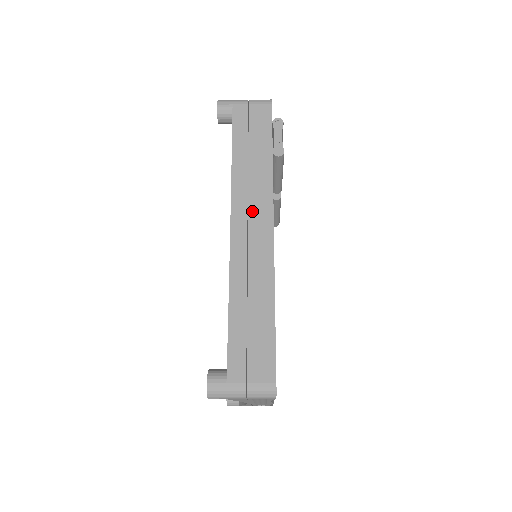
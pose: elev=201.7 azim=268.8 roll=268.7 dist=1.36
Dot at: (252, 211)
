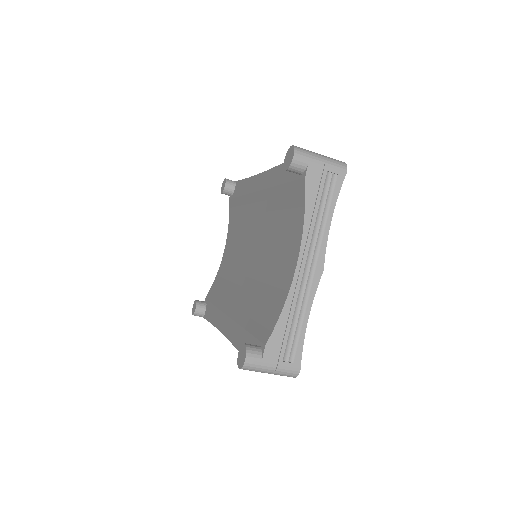
Dot at: occluded
